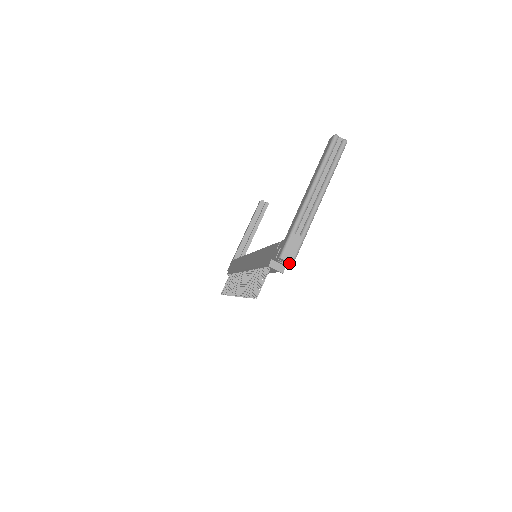
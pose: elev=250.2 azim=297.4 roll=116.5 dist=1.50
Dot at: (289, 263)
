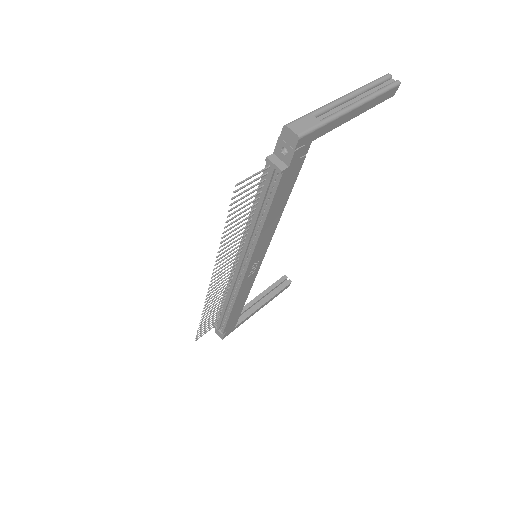
Dot at: (294, 139)
